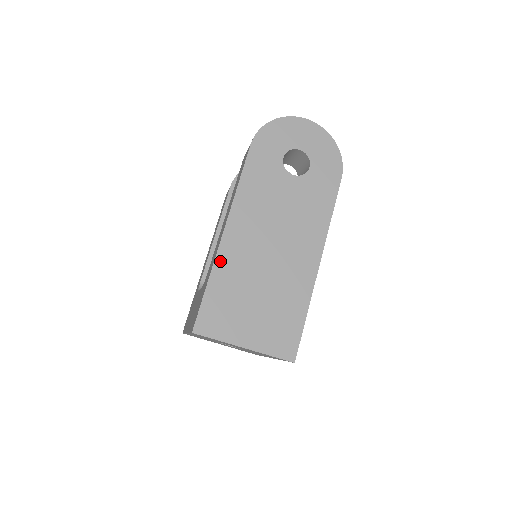
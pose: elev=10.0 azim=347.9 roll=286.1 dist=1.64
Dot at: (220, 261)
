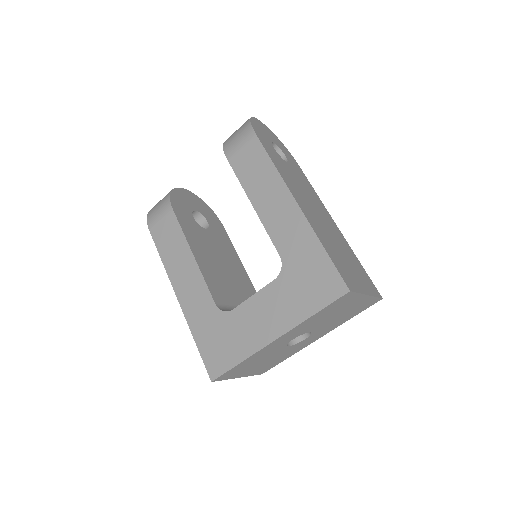
Dot at: (314, 228)
